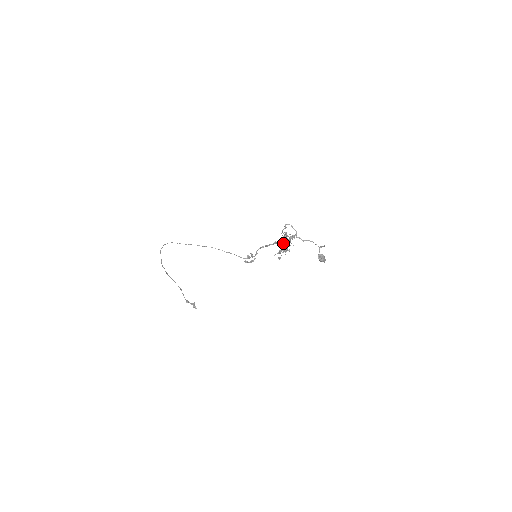
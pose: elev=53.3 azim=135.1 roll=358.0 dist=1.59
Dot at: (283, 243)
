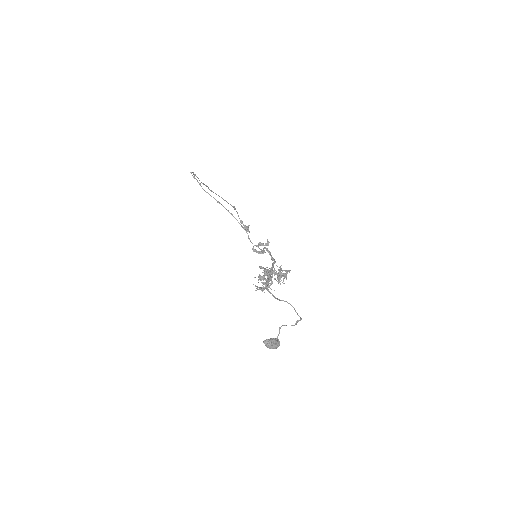
Dot at: occluded
